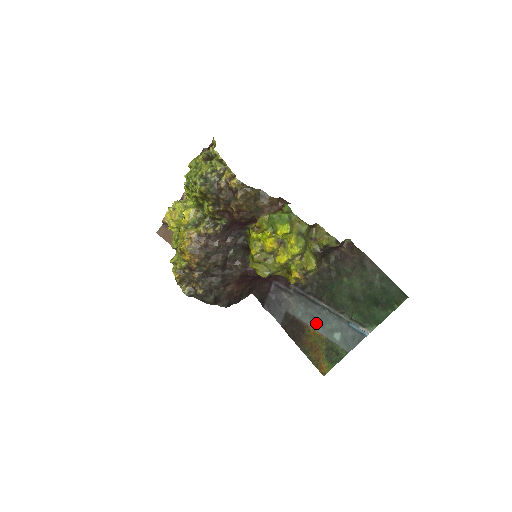
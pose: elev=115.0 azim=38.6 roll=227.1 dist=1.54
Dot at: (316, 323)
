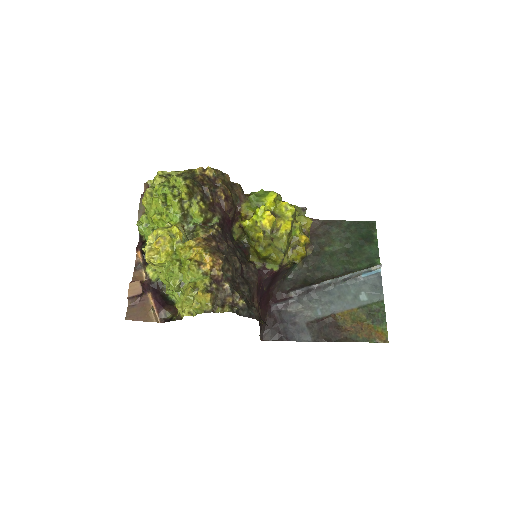
Dot at: (339, 305)
